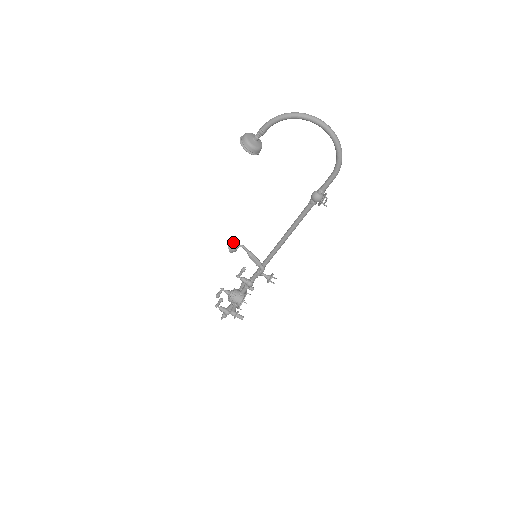
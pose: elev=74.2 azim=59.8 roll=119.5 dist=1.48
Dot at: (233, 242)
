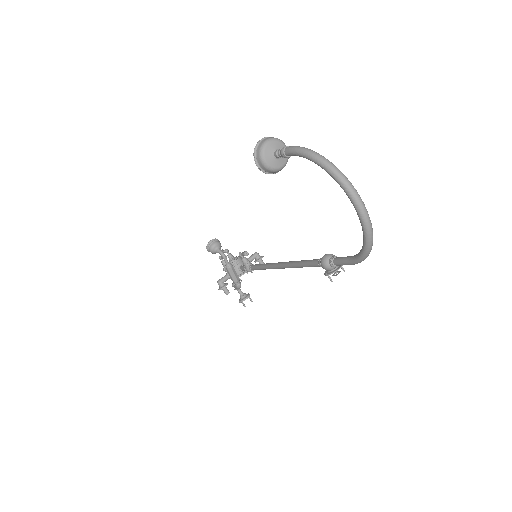
Dot at: (215, 243)
